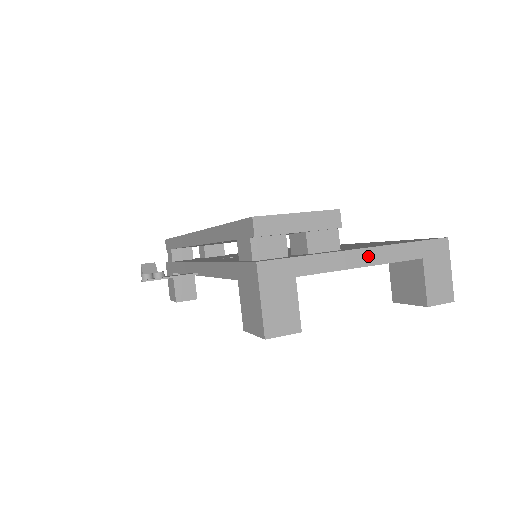
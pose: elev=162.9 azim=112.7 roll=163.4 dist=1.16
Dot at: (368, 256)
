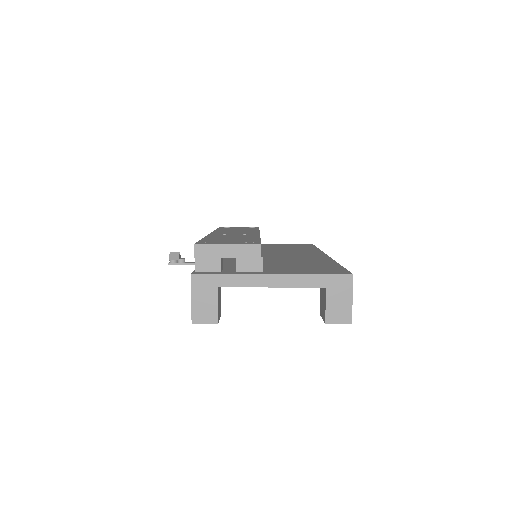
Dot at: (277, 280)
